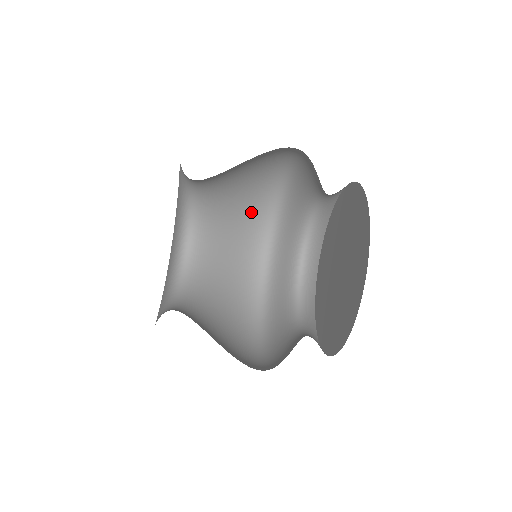
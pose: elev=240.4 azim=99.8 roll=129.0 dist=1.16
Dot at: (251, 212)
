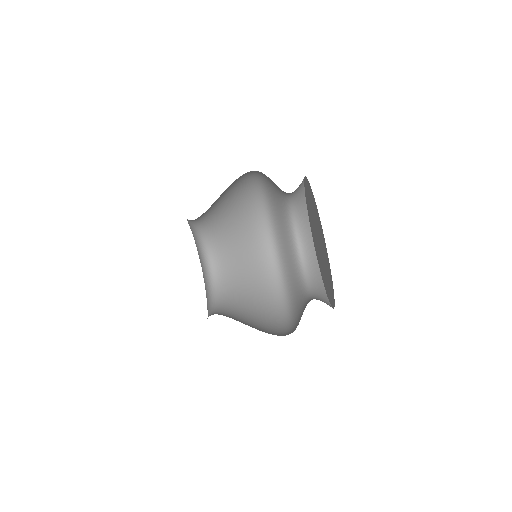
Dot at: (238, 189)
